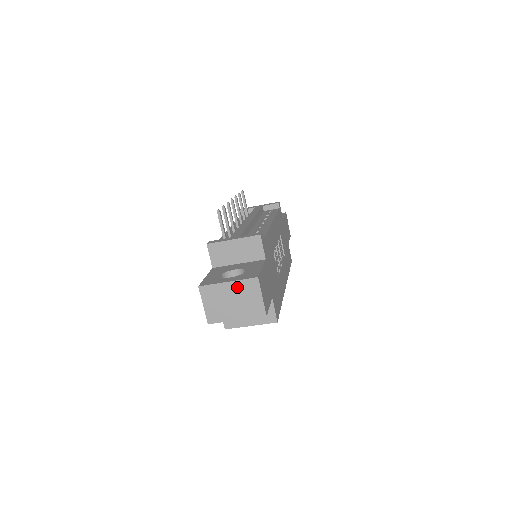
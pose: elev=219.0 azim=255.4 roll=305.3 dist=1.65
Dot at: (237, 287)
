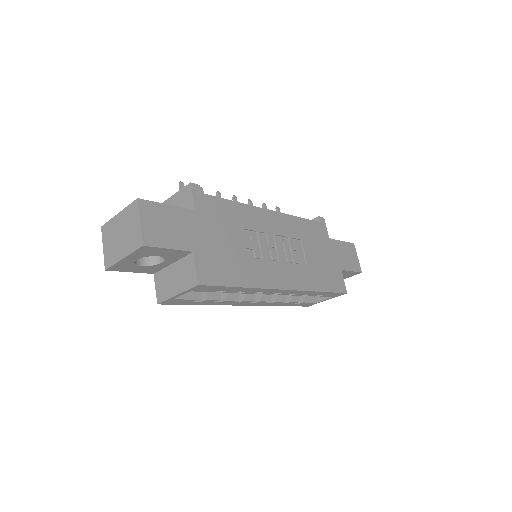
Dot at: (124, 217)
